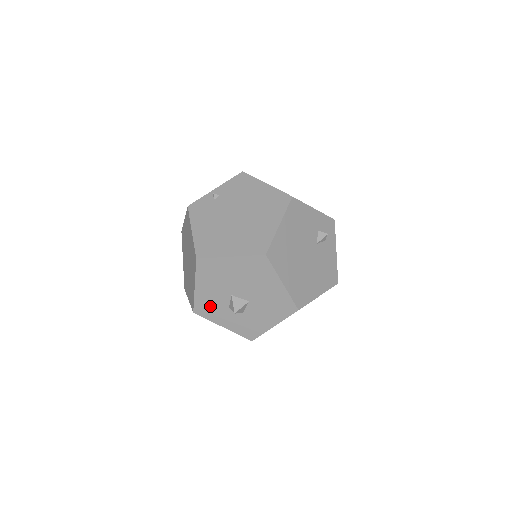
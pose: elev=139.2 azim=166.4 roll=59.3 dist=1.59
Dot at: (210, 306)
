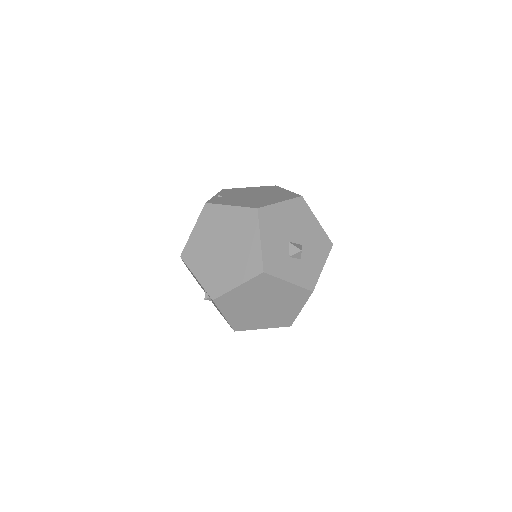
Dot at: (275, 259)
